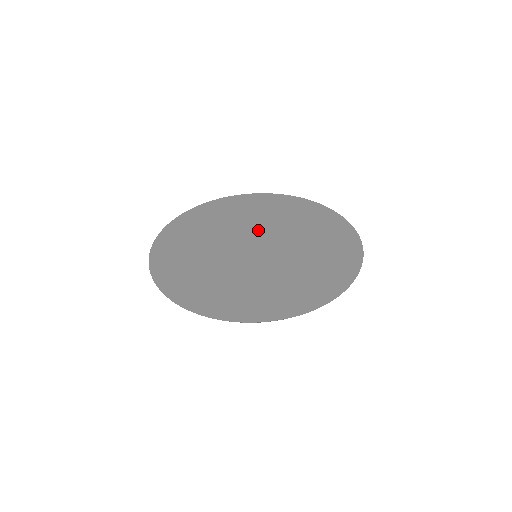
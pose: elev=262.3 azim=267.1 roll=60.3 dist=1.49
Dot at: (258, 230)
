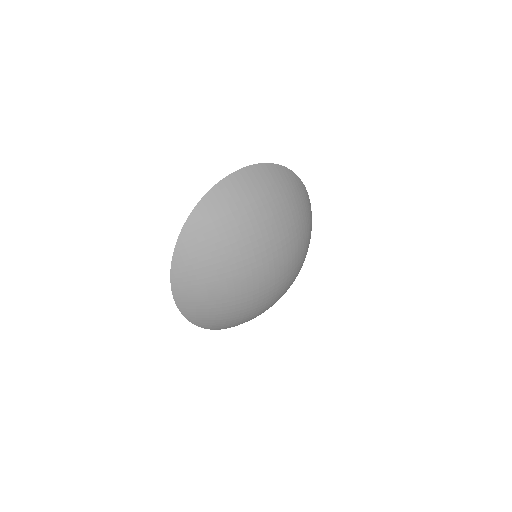
Dot at: occluded
